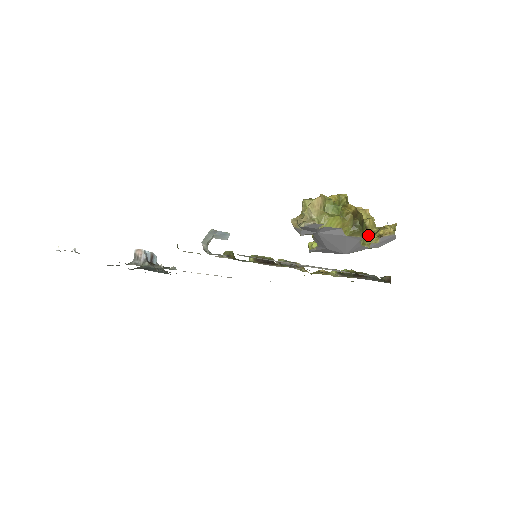
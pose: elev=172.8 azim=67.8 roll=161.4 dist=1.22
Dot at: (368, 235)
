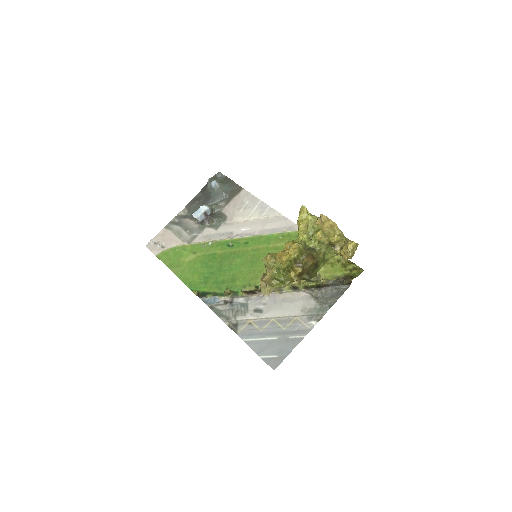
Dot at: (333, 252)
